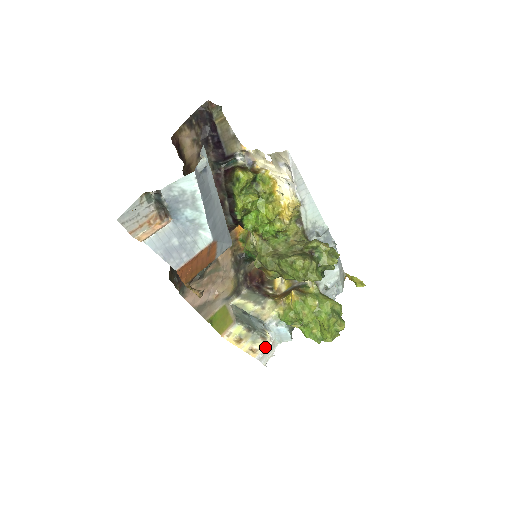
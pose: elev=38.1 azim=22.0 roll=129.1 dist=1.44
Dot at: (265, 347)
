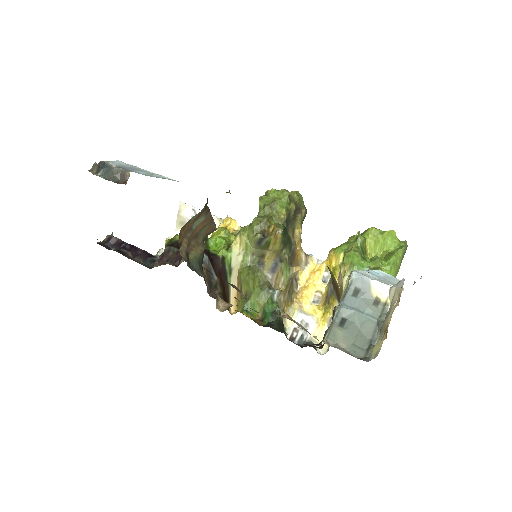
Dot at: (396, 287)
